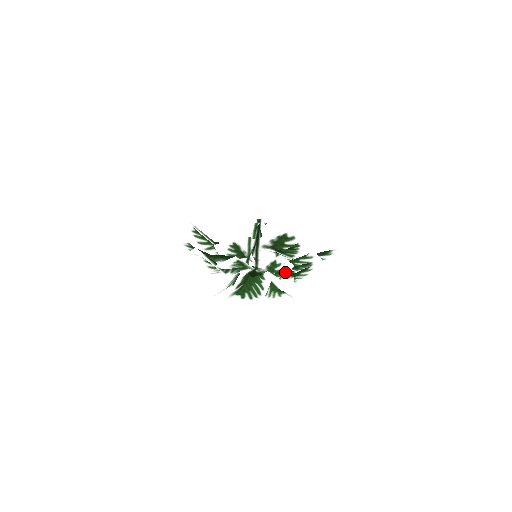
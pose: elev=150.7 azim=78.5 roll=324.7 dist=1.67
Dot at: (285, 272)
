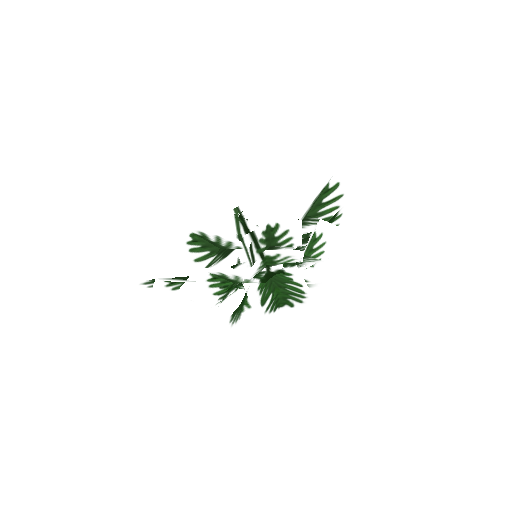
Dot at: (328, 245)
